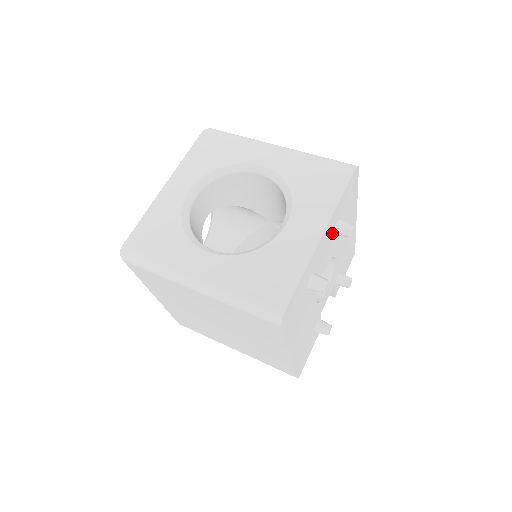
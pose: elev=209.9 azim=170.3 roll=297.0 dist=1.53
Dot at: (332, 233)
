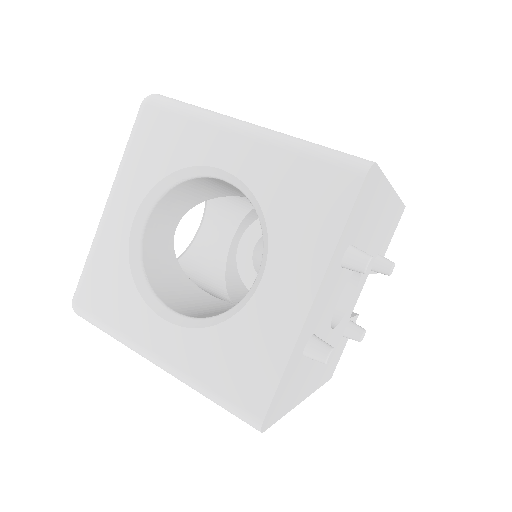
Dot at: (337, 271)
